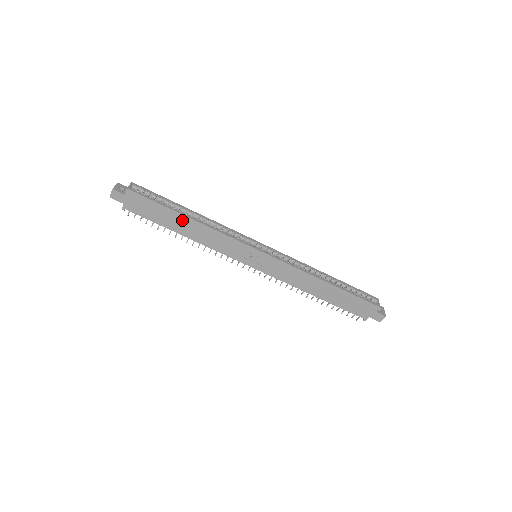
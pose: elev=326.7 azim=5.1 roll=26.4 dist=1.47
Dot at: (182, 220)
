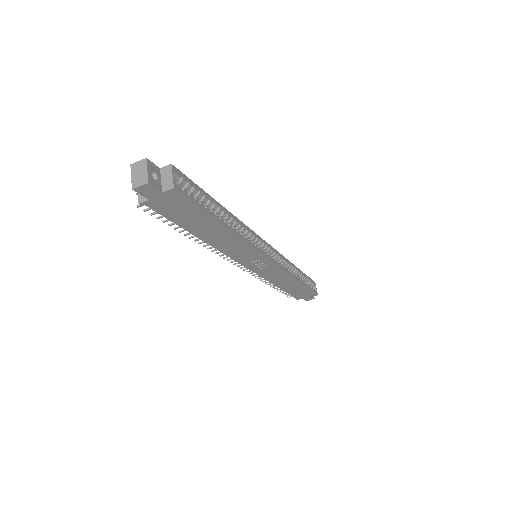
Dot at: (216, 228)
